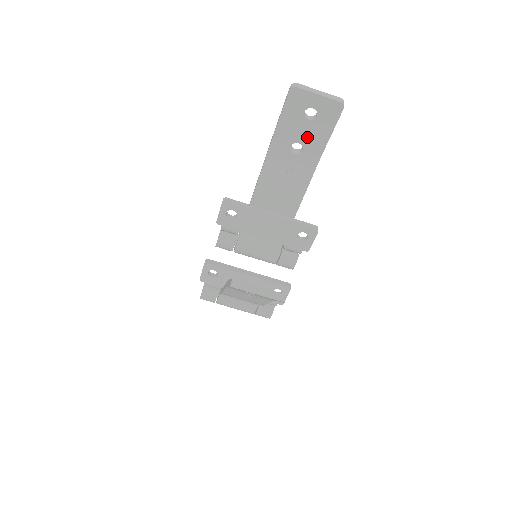
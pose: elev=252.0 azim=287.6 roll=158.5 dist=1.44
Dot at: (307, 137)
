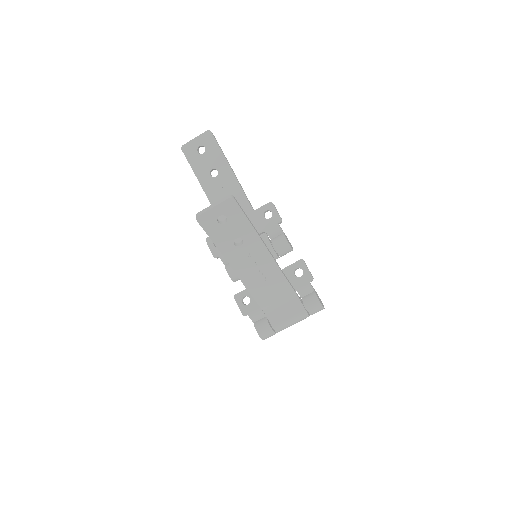
Dot at: (212, 162)
